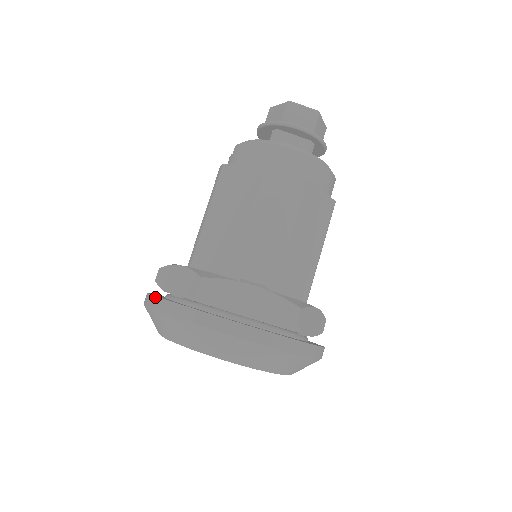
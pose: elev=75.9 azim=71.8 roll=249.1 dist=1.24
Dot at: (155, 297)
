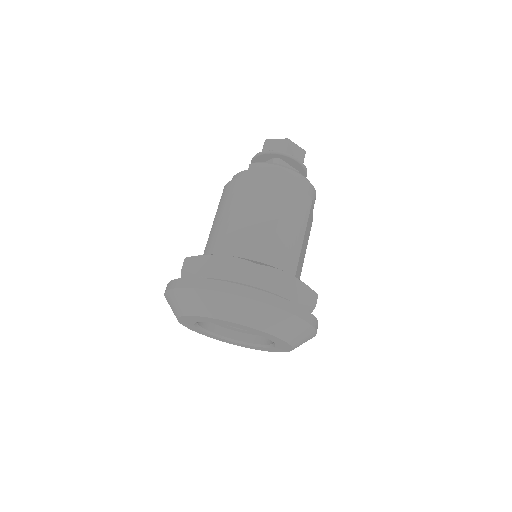
Dot at: (208, 279)
